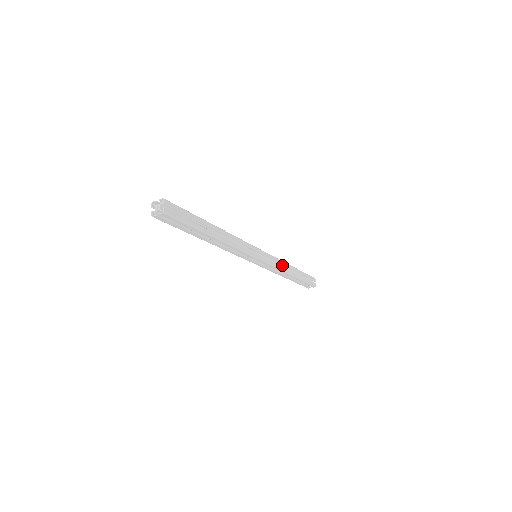
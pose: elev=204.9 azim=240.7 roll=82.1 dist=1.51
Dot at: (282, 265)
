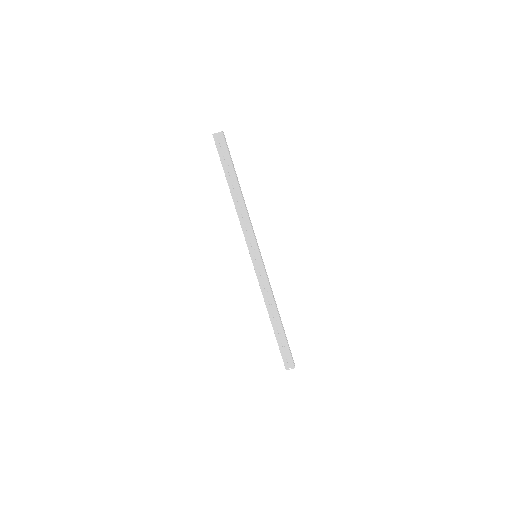
Dot at: occluded
